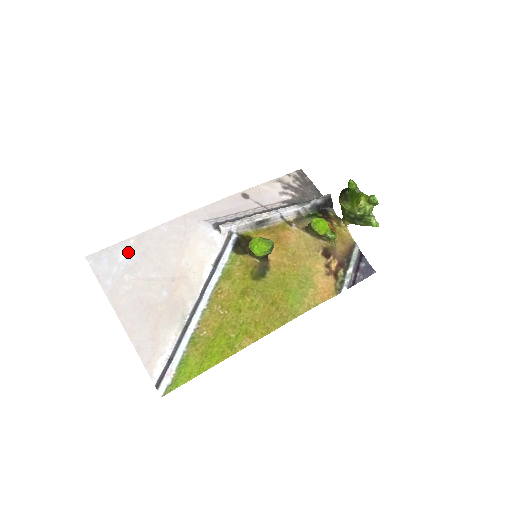
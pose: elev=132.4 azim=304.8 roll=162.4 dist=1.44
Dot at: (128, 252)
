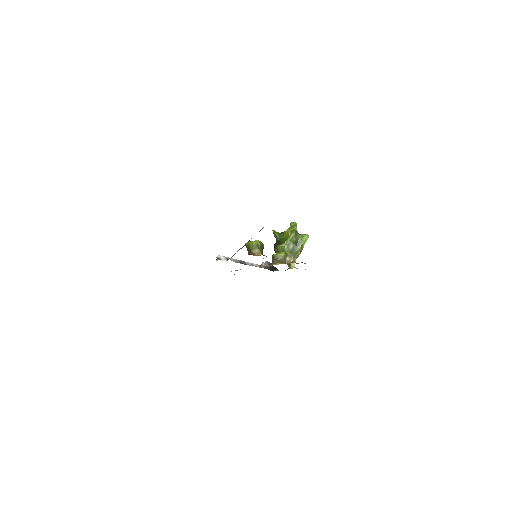
Dot at: occluded
